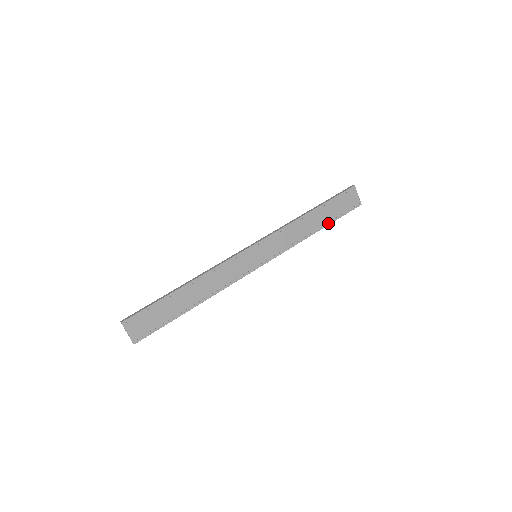
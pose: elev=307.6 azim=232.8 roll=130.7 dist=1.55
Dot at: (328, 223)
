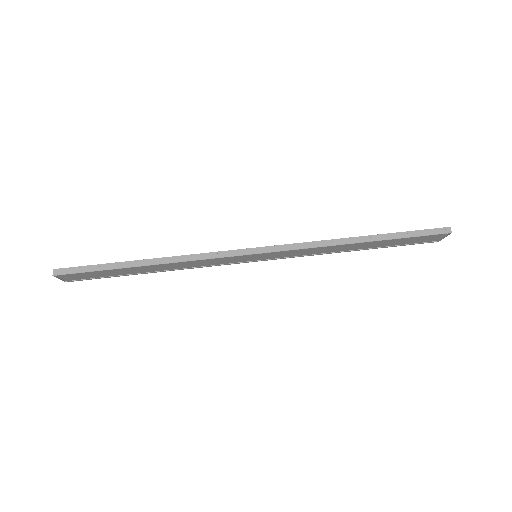
Dot at: (376, 248)
